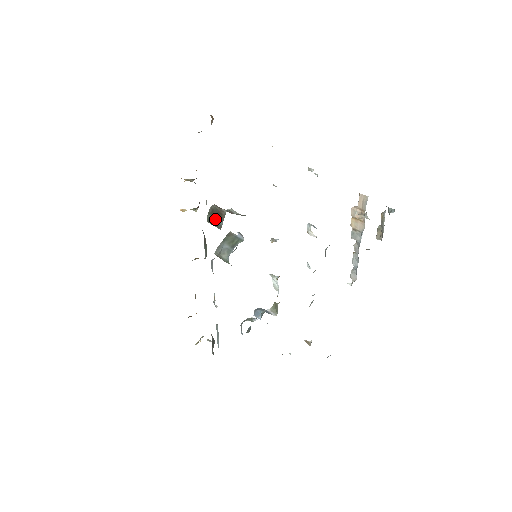
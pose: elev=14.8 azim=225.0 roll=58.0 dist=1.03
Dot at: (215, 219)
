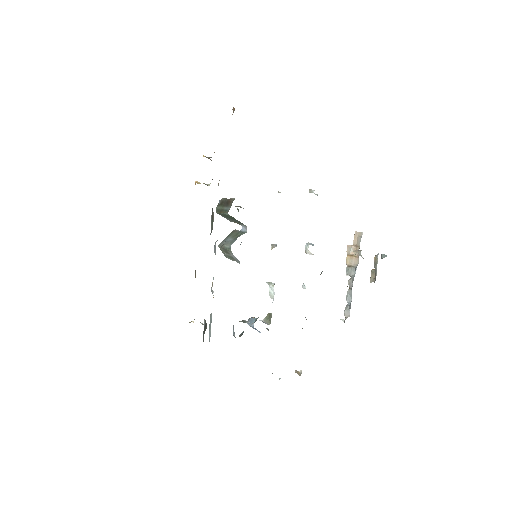
Dot at: (223, 207)
